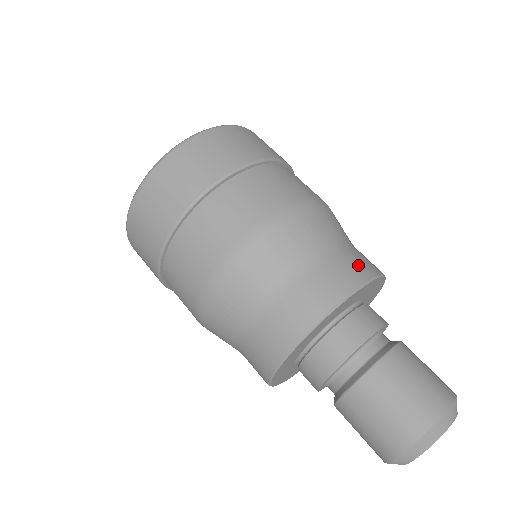
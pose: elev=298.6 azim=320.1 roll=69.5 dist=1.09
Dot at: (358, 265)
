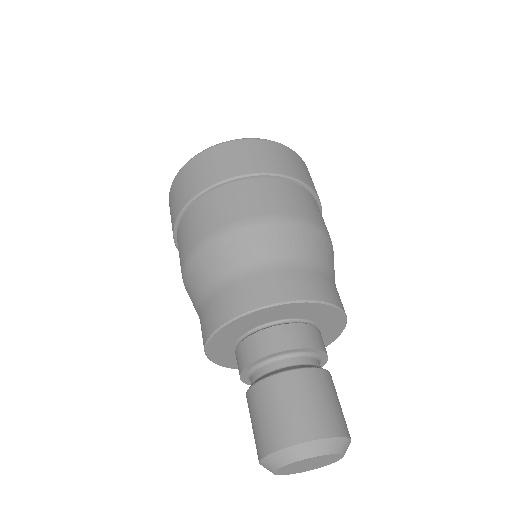
Dot at: (325, 288)
